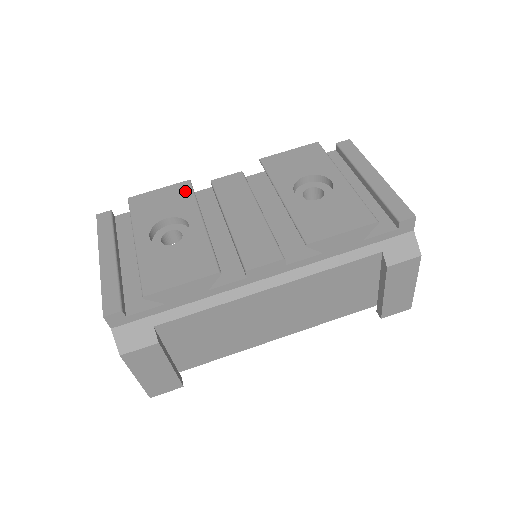
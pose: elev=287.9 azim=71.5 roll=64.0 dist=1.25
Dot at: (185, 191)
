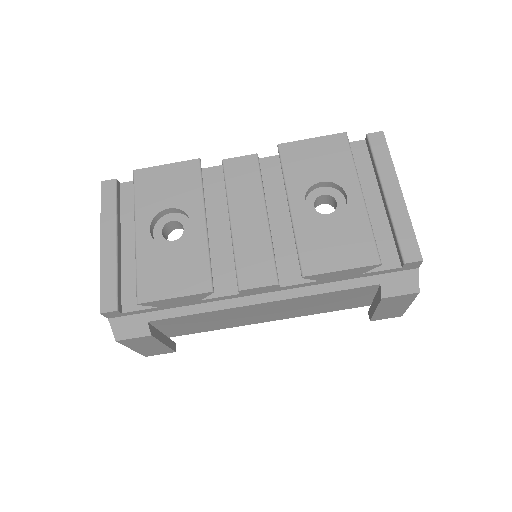
Dot at: (192, 174)
